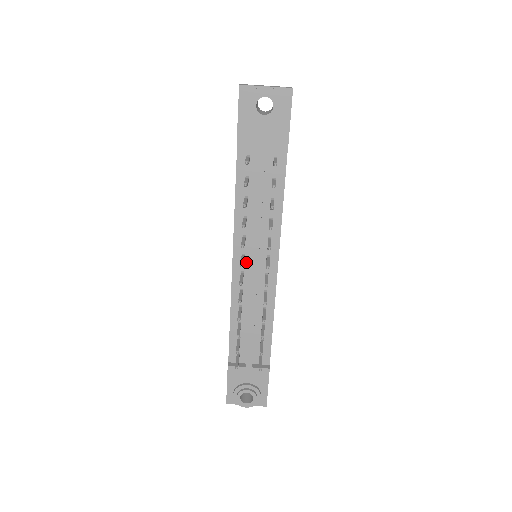
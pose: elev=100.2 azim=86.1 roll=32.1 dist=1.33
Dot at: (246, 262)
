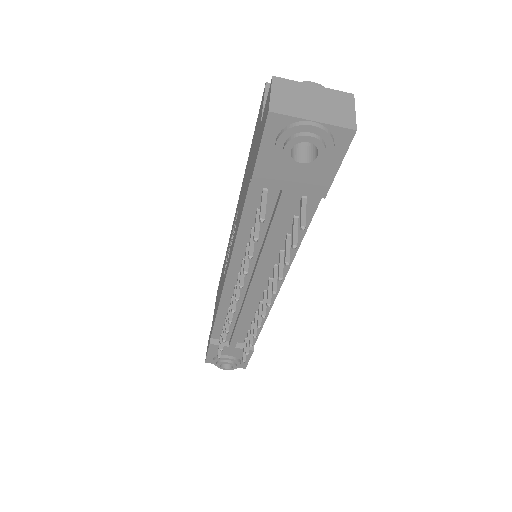
Dot at: occluded
